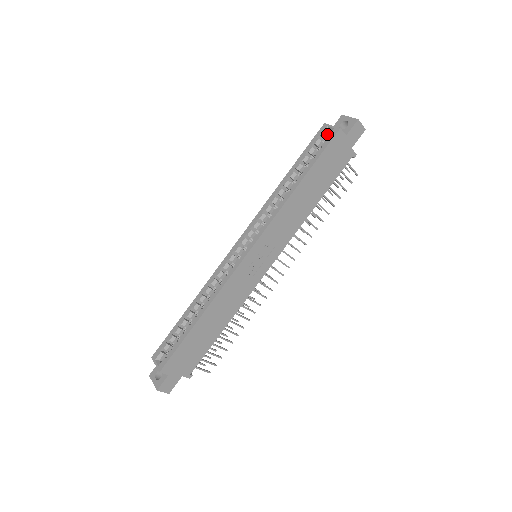
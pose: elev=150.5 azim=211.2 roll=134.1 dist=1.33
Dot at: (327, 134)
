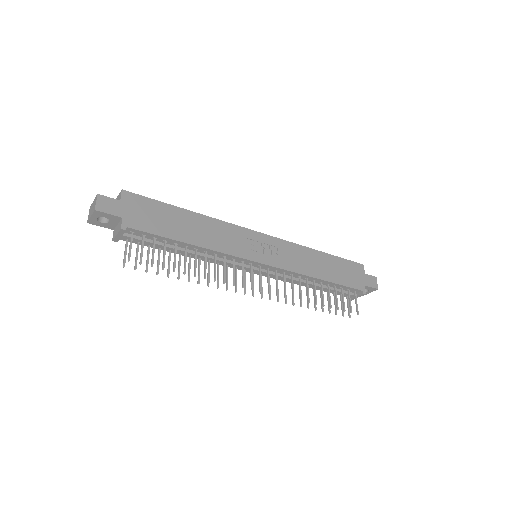
Dot at: occluded
